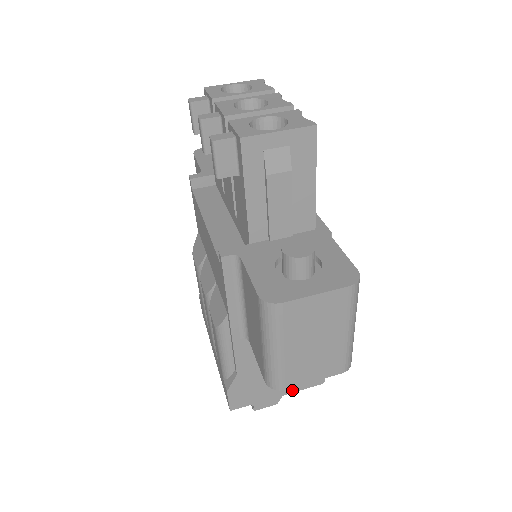
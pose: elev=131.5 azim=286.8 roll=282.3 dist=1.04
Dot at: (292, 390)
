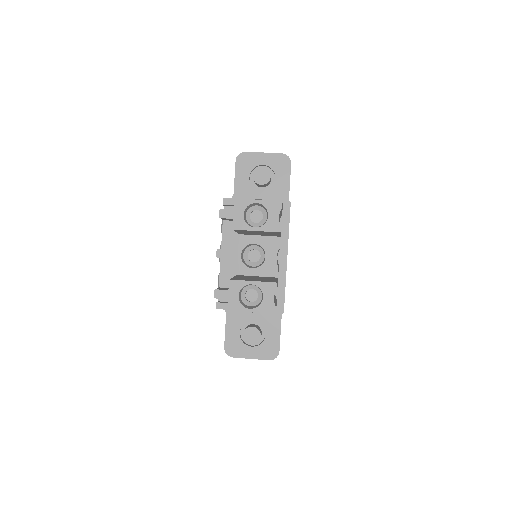
Dot at: occluded
